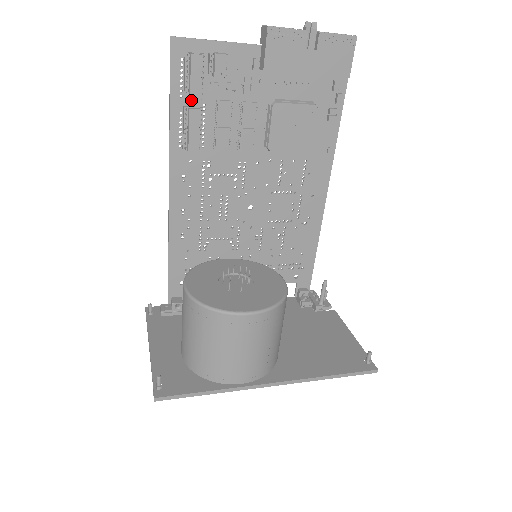
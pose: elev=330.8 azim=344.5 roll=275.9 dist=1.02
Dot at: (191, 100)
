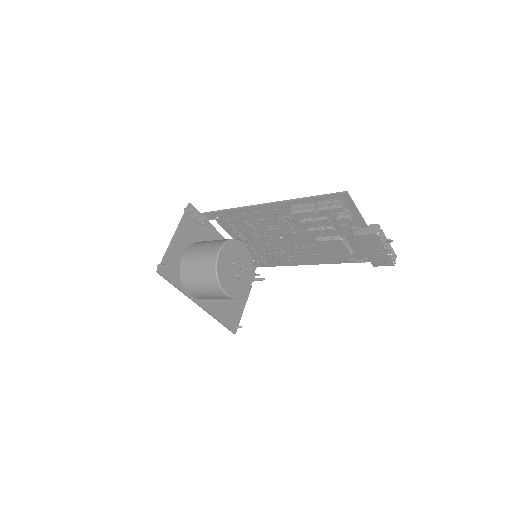
Dot at: (318, 211)
